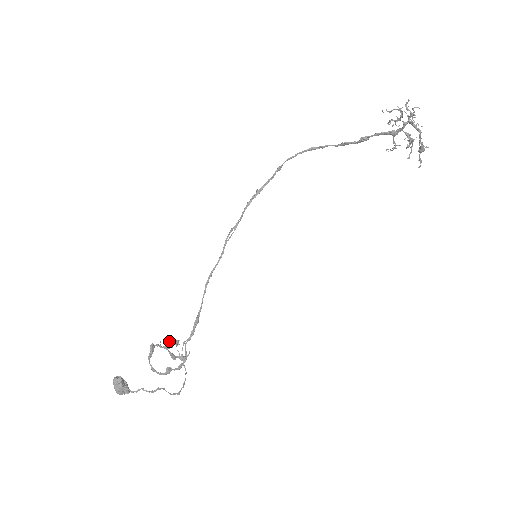
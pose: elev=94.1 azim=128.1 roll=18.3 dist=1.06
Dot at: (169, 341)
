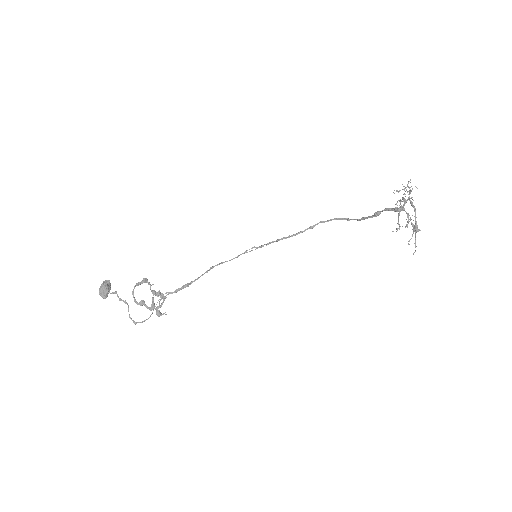
Dot at: (159, 290)
